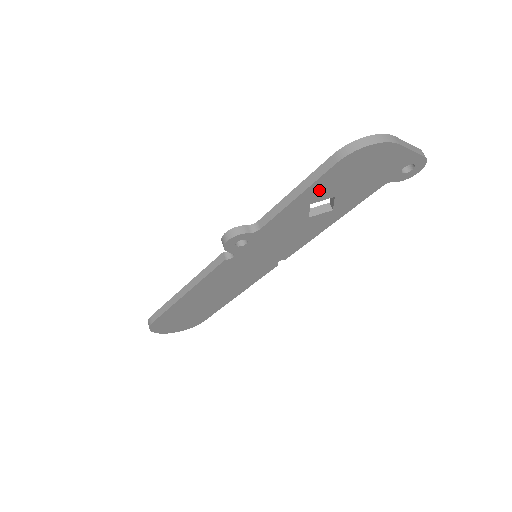
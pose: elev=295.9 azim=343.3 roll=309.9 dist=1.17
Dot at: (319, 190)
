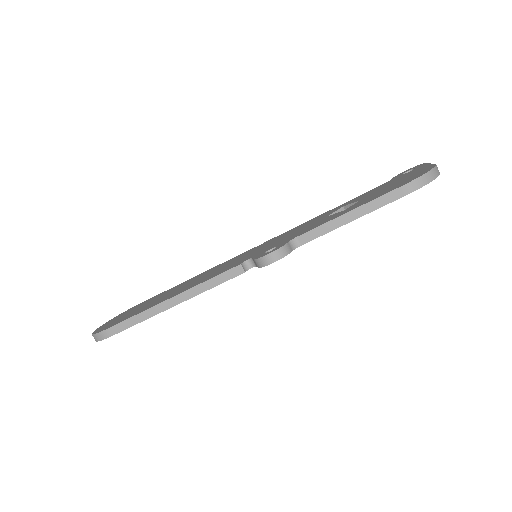
Dot at: occluded
